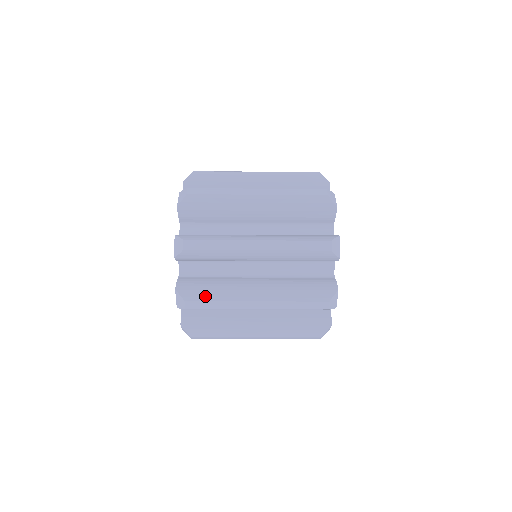
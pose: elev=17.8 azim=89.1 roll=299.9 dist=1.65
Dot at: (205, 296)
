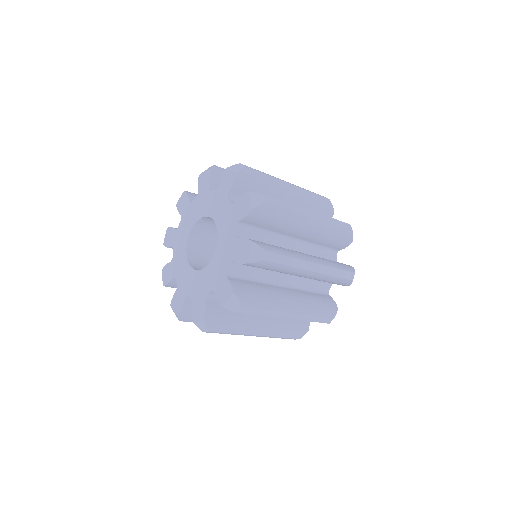
Dot at: (225, 329)
